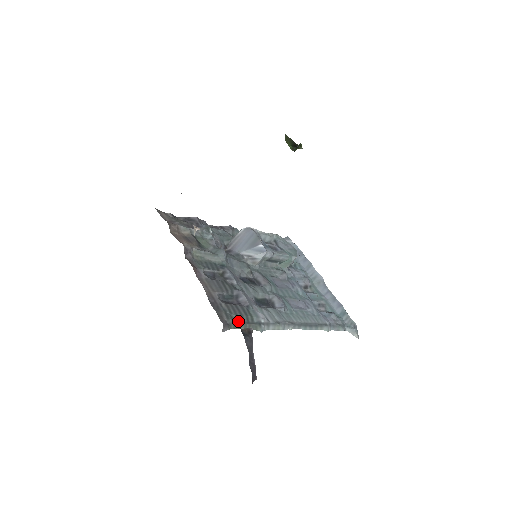
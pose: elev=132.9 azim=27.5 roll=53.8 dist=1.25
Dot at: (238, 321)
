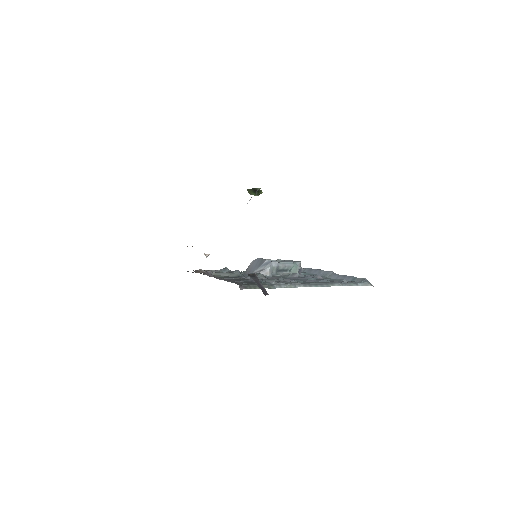
Dot at: (252, 285)
